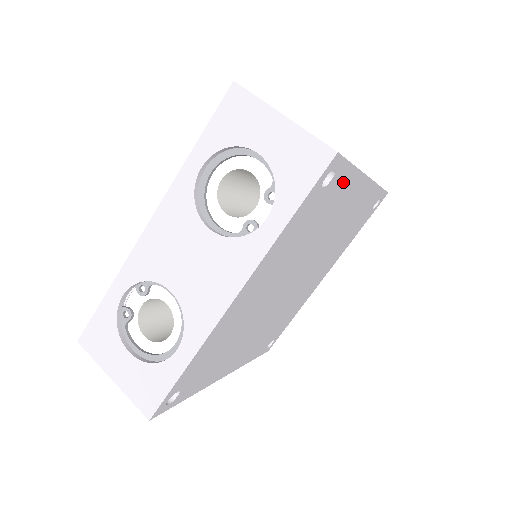
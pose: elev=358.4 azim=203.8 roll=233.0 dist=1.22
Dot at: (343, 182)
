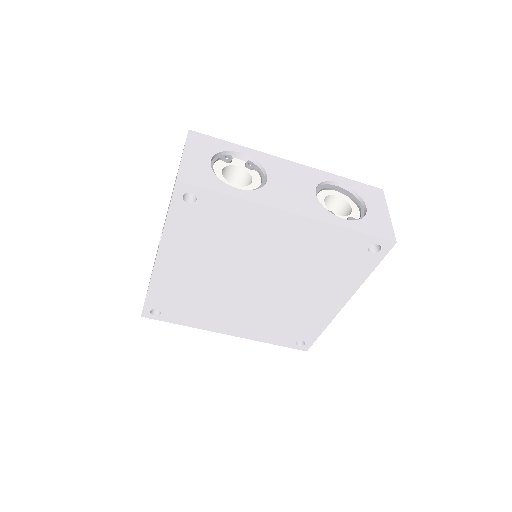
Dot at: (360, 270)
